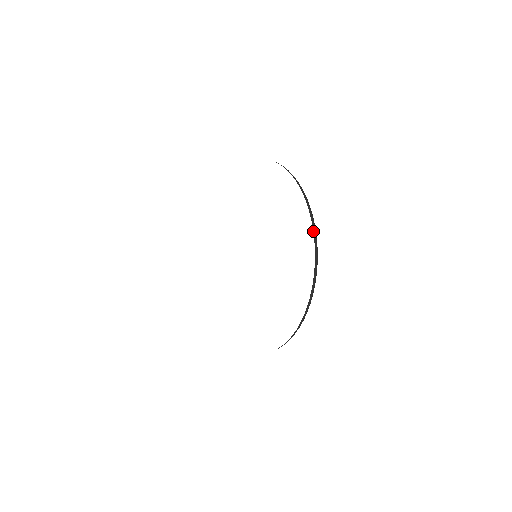
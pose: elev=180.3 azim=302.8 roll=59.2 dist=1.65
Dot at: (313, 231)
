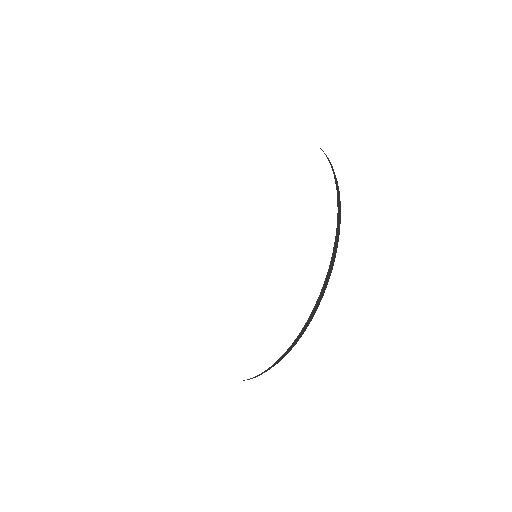
Dot at: (320, 292)
